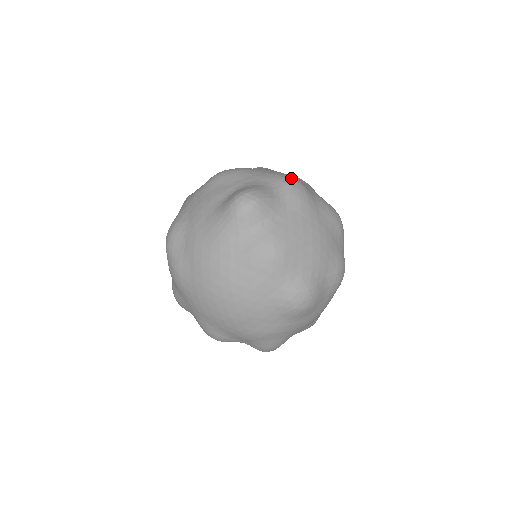
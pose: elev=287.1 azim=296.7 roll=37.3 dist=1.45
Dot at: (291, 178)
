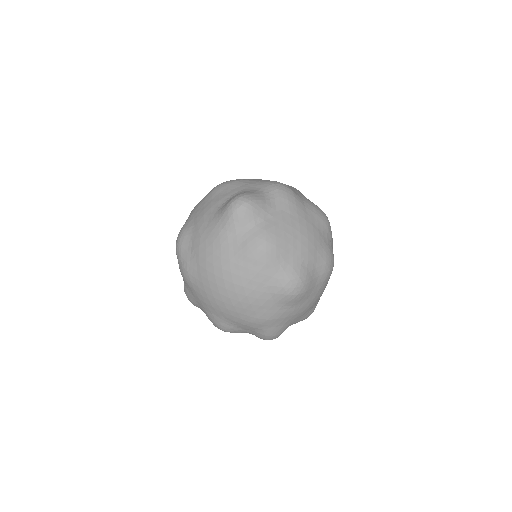
Dot at: (280, 184)
